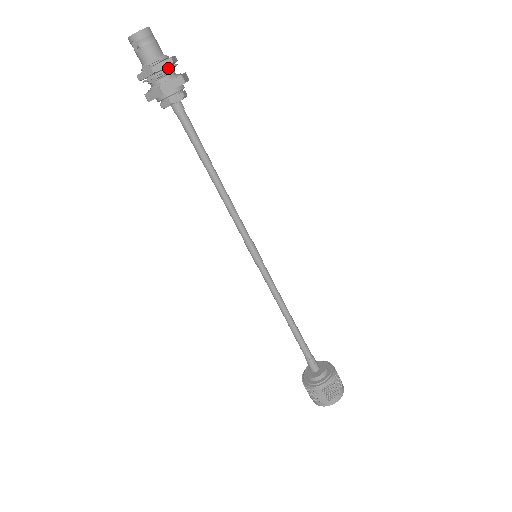
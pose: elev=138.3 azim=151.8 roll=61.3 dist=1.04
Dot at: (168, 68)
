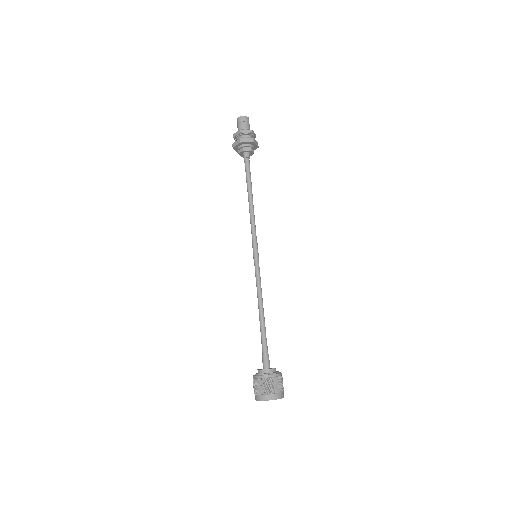
Dot at: (255, 137)
